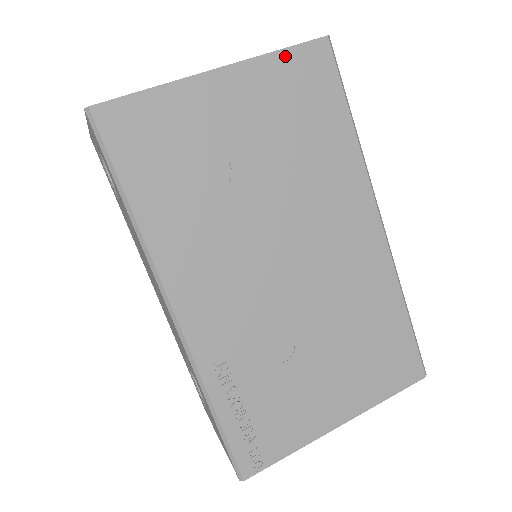
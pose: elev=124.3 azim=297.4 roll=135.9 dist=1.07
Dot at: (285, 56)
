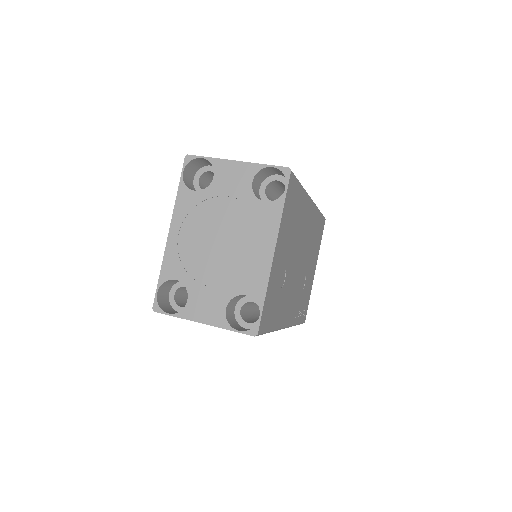
Dot at: (285, 206)
